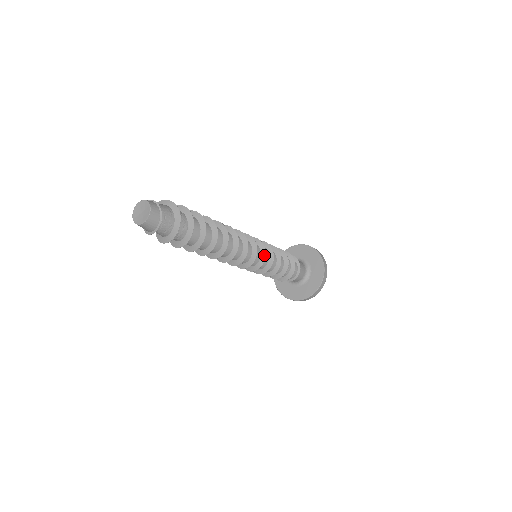
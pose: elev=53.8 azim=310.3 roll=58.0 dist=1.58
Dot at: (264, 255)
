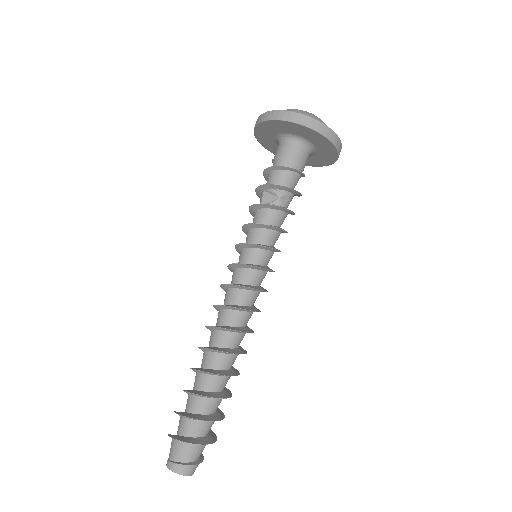
Dot at: (269, 271)
